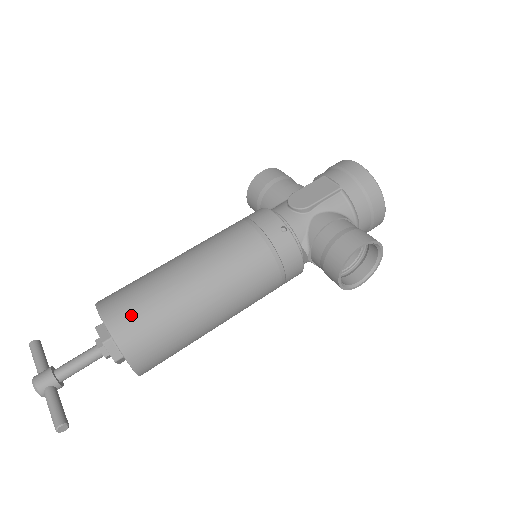
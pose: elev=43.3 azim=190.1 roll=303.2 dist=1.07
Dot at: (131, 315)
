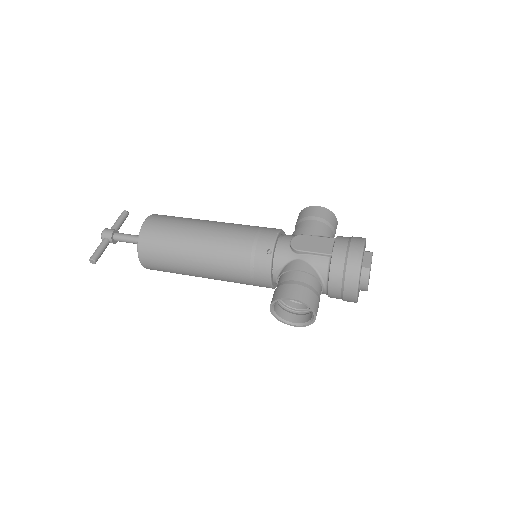
Dot at: (154, 233)
